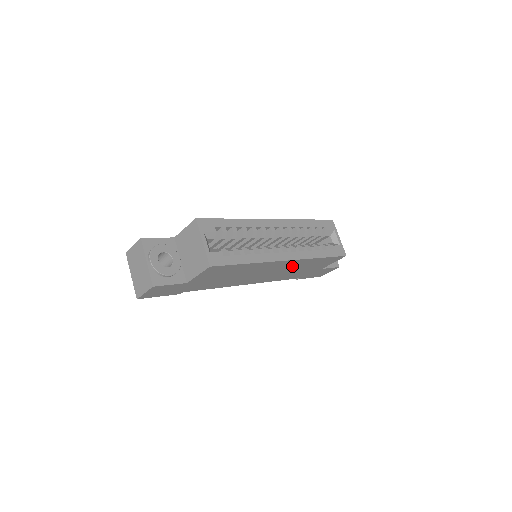
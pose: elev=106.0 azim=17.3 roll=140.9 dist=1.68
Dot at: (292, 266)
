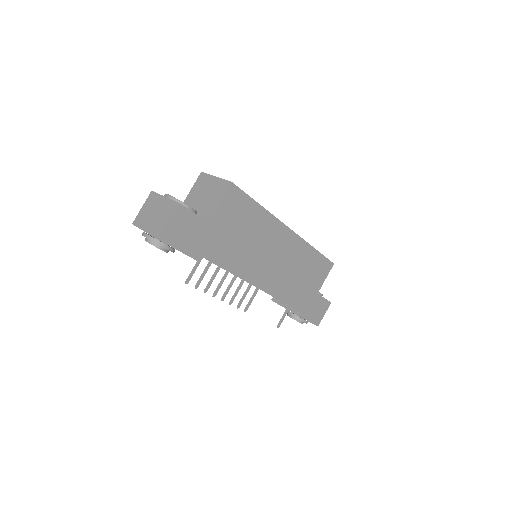
Dot at: (294, 256)
